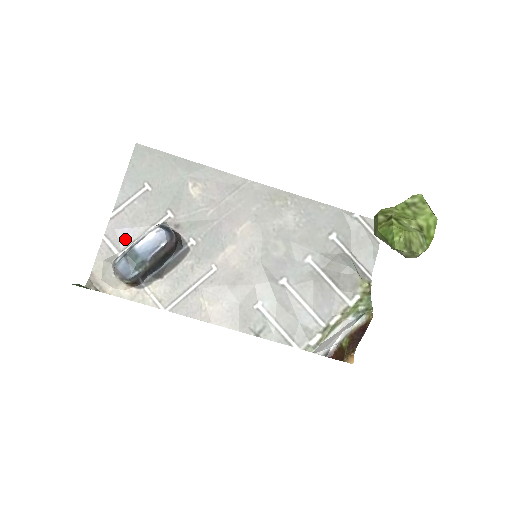
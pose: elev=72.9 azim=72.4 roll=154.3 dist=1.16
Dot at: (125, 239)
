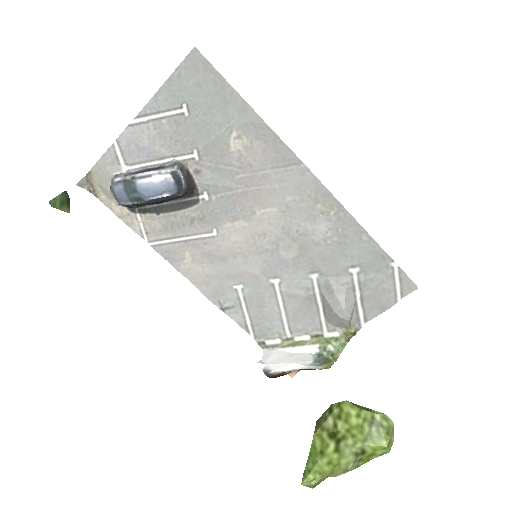
Dot at: (137, 155)
